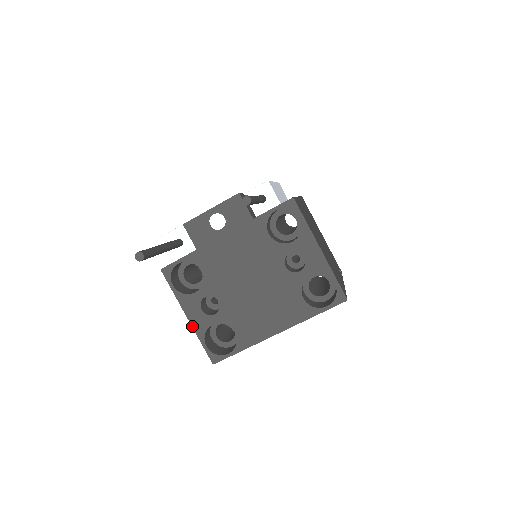
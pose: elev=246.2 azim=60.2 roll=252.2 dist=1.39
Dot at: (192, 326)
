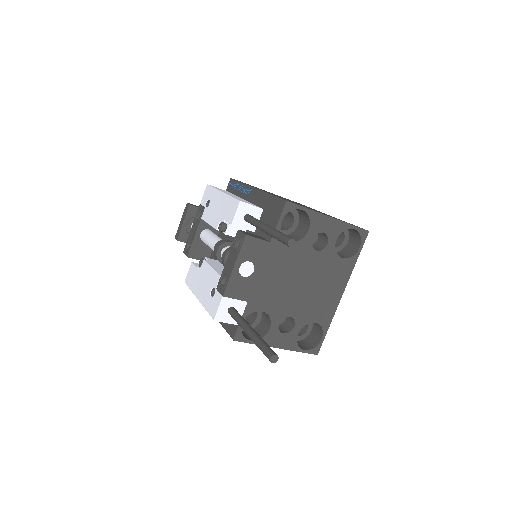
Dot at: (285, 349)
